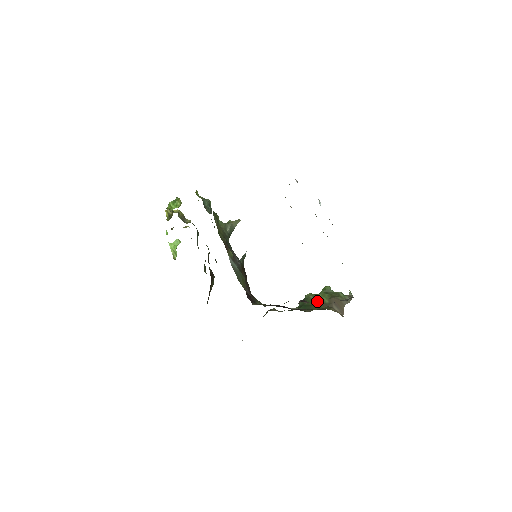
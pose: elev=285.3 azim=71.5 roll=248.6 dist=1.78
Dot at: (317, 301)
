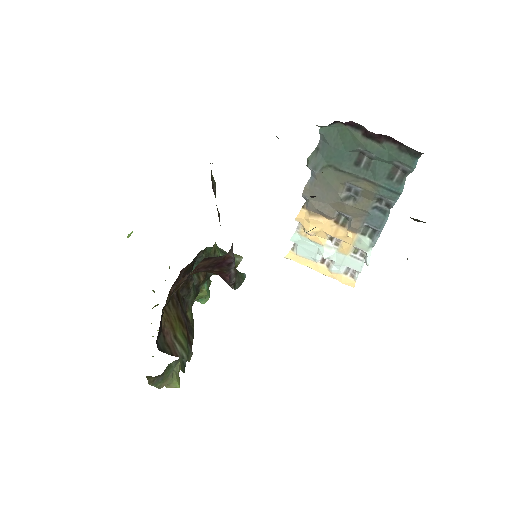
Dot at: occluded
